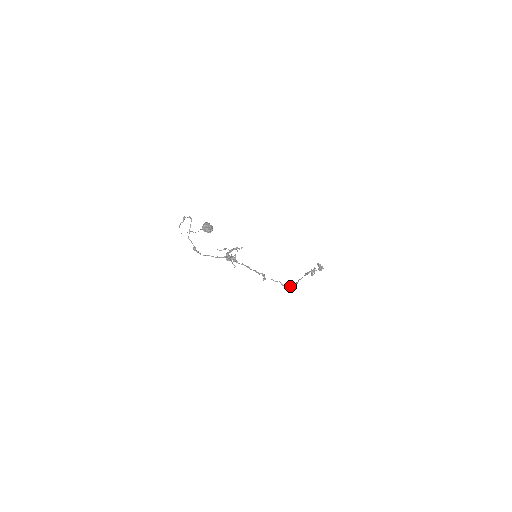
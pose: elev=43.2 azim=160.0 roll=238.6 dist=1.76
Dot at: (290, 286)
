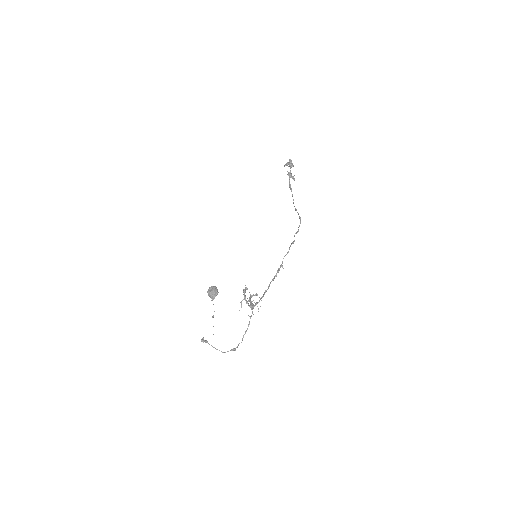
Dot at: occluded
